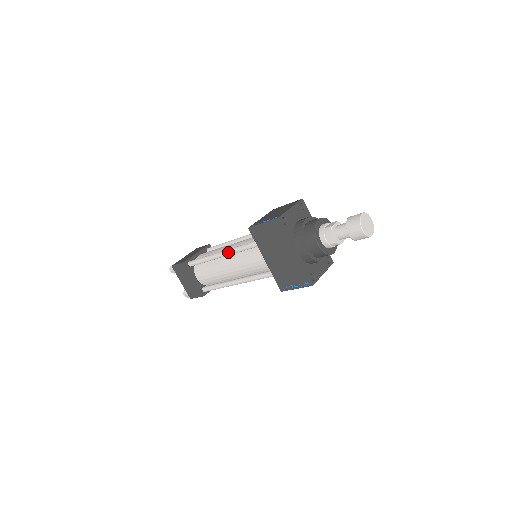
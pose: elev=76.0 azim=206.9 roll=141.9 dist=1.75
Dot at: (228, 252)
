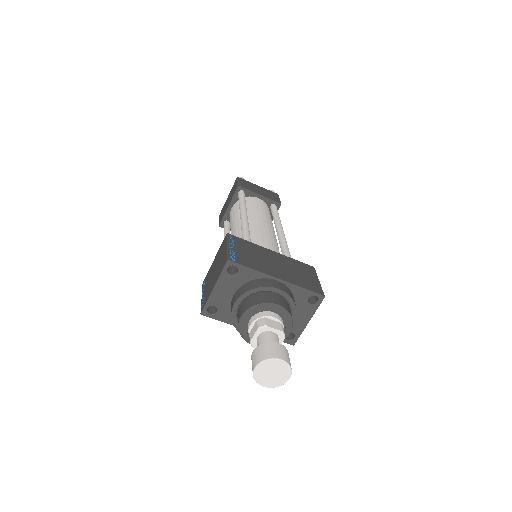
Dot at: occluded
